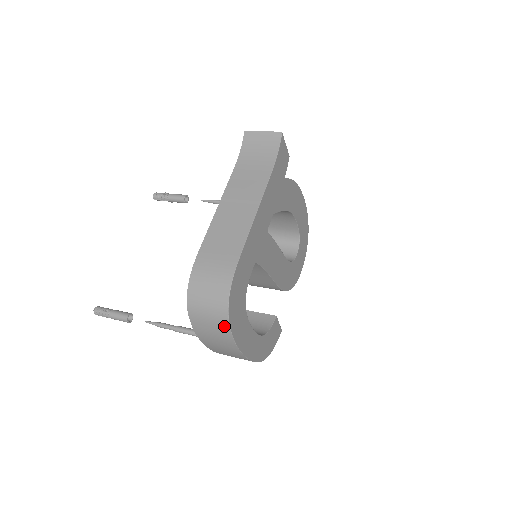
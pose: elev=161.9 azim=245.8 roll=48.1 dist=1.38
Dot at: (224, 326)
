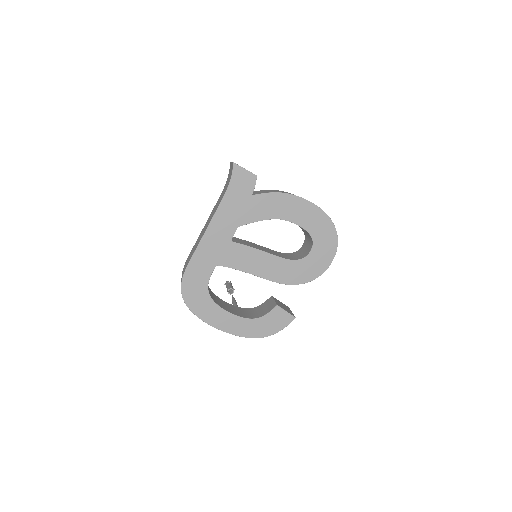
Dot at: (189, 308)
